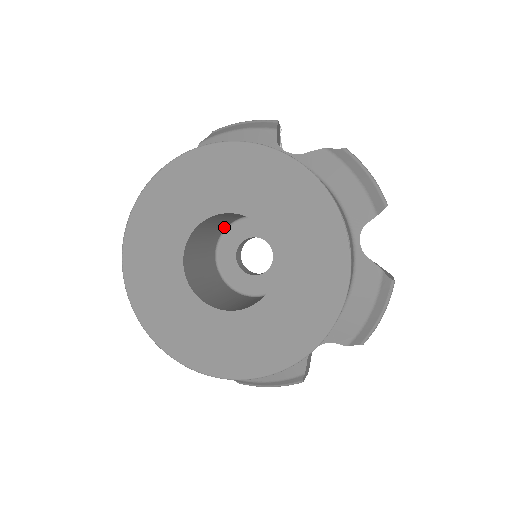
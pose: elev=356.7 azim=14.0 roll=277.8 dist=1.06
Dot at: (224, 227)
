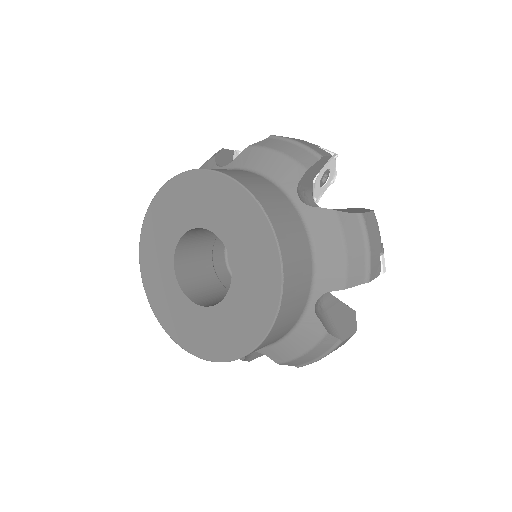
Dot at: occluded
